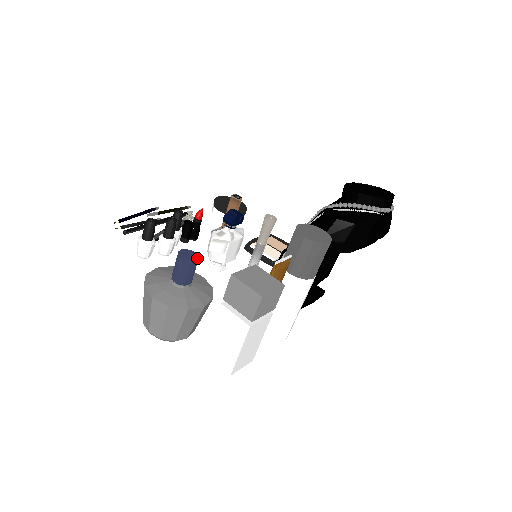
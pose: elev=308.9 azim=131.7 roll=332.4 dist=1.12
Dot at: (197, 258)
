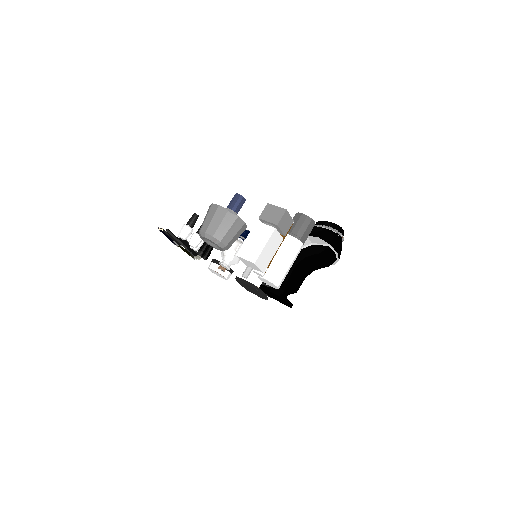
Dot at: (245, 199)
